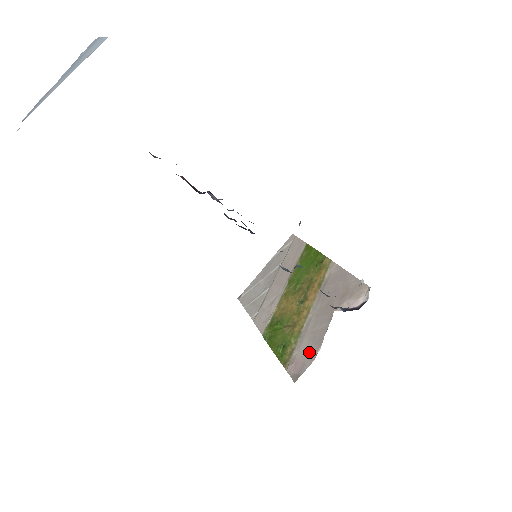
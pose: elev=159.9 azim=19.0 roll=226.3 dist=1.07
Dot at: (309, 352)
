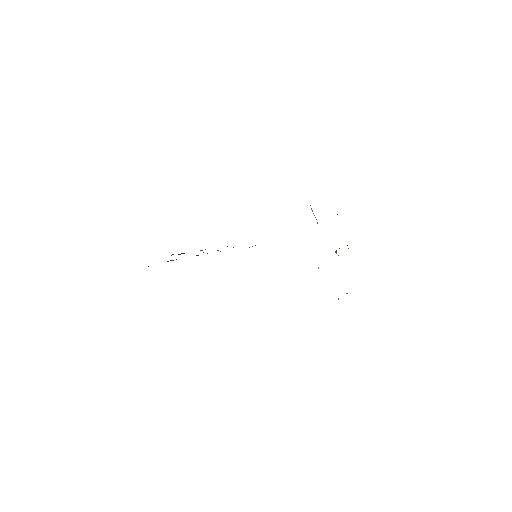
Dot at: occluded
